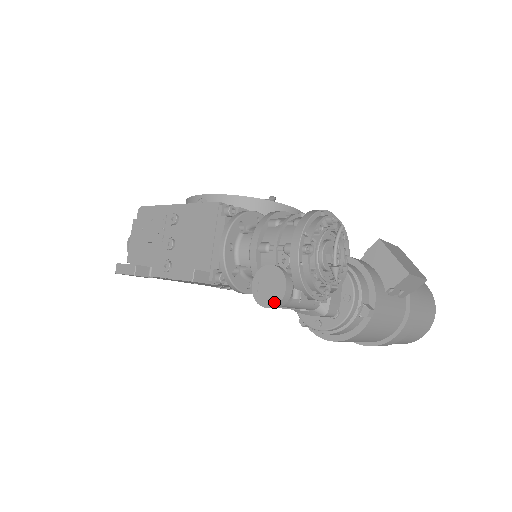
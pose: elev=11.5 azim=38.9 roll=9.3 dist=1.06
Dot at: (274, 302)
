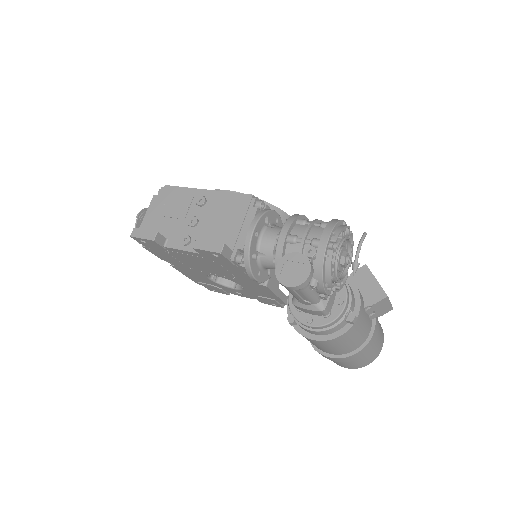
Dot at: (296, 283)
